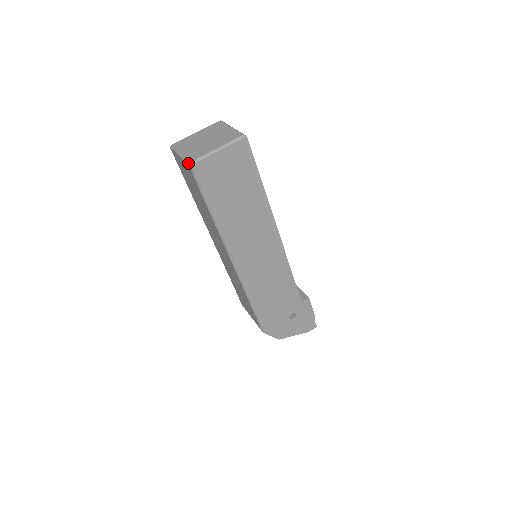
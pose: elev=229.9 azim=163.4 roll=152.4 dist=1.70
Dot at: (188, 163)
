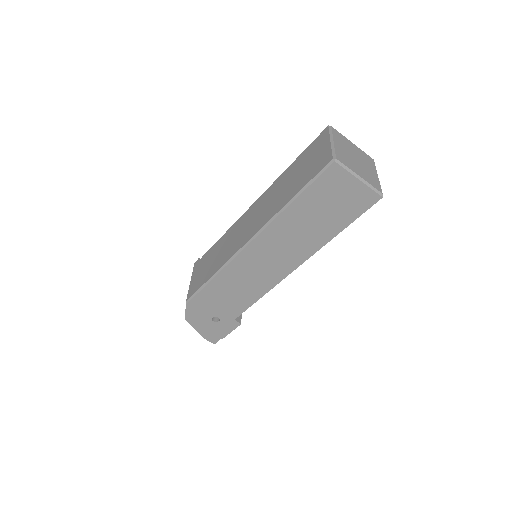
Dot at: (334, 157)
